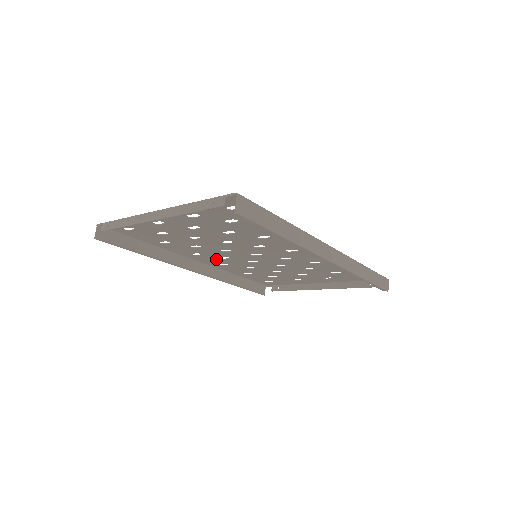
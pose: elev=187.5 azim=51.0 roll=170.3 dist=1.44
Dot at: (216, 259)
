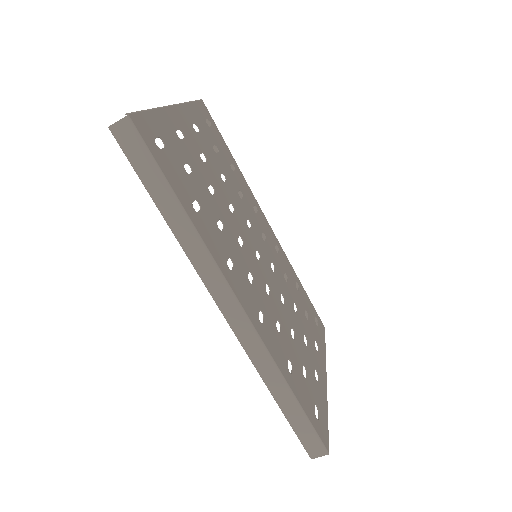
Dot at: (266, 233)
